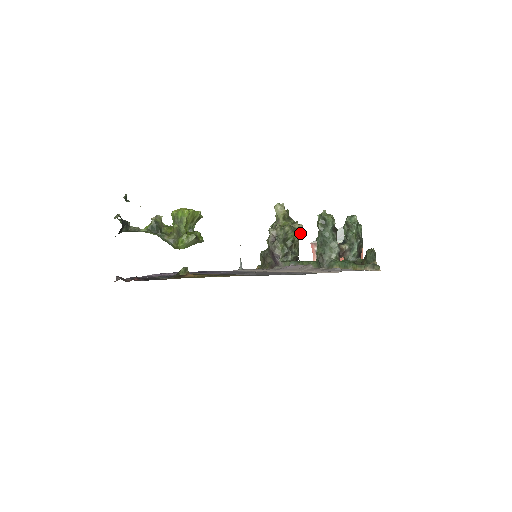
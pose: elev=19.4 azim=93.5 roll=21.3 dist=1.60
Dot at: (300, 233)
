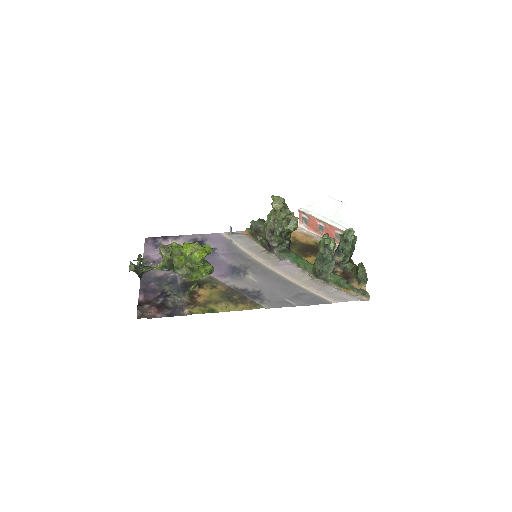
Dot at: (296, 226)
